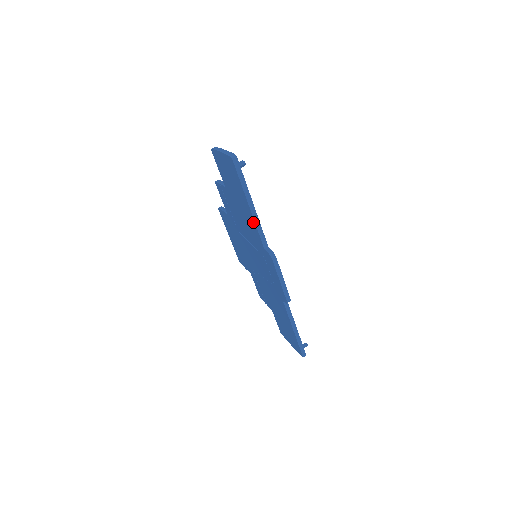
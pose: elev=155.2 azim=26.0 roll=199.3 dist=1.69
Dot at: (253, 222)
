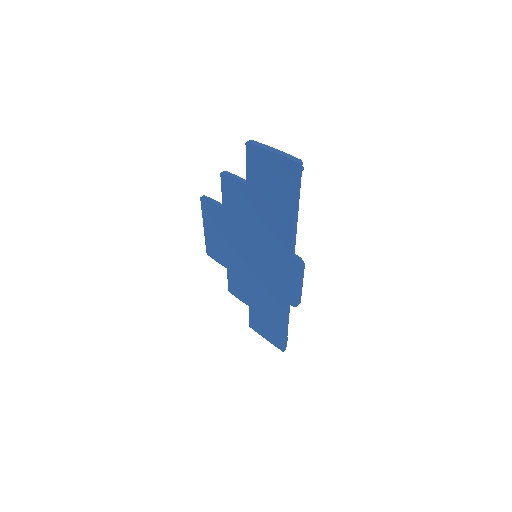
Dot at: (289, 229)
